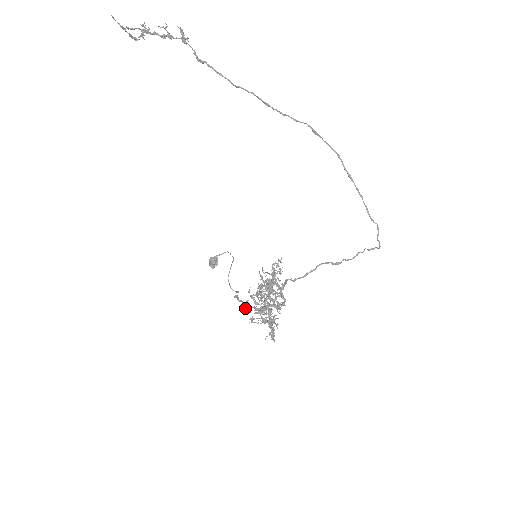
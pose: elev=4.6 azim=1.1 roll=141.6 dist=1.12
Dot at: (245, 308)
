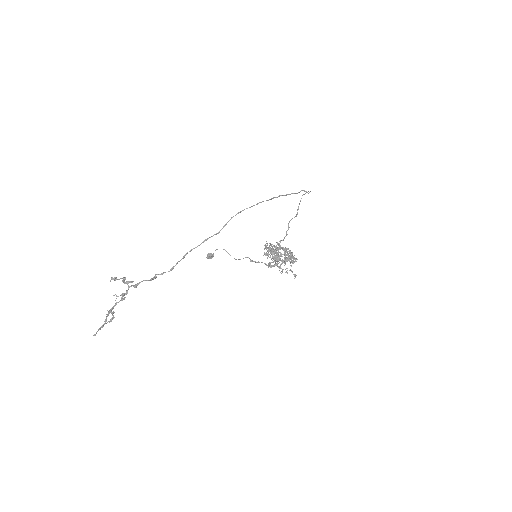
Dot at: occluded
